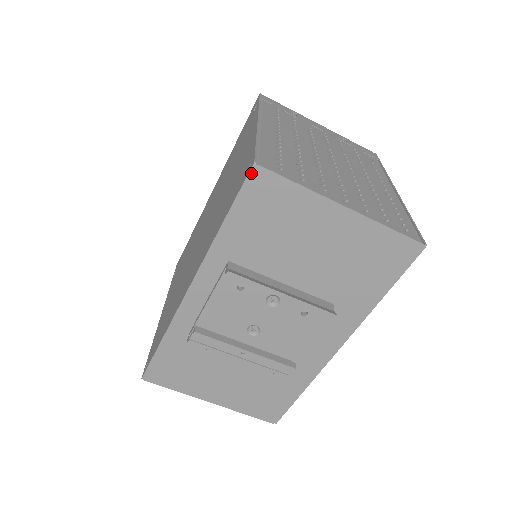
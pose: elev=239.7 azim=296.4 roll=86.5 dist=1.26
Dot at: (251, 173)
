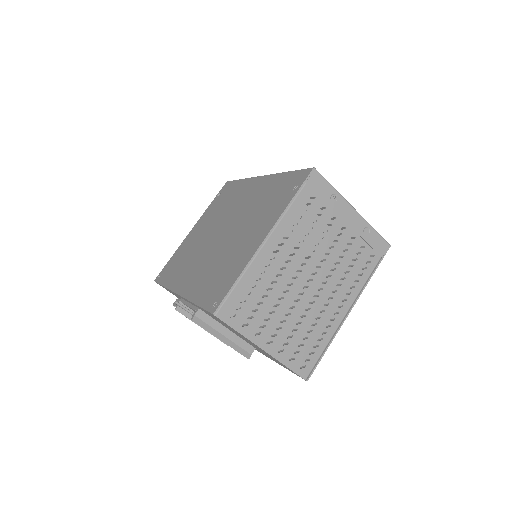
Dot at: (211, 313)
